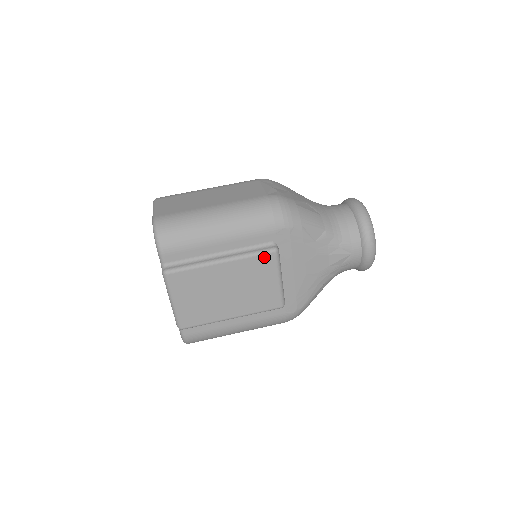
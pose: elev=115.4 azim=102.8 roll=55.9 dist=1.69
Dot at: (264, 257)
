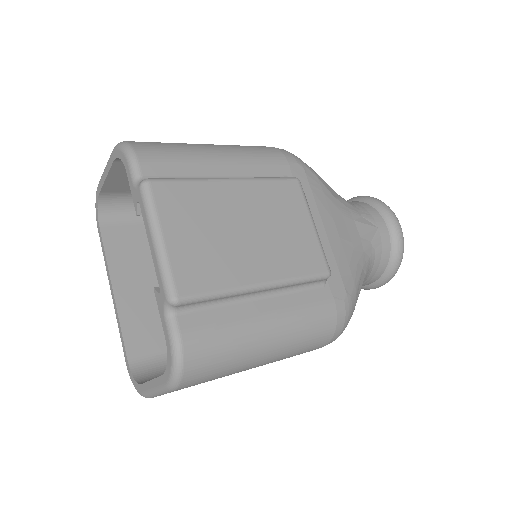
Dot at: (286, 184)
